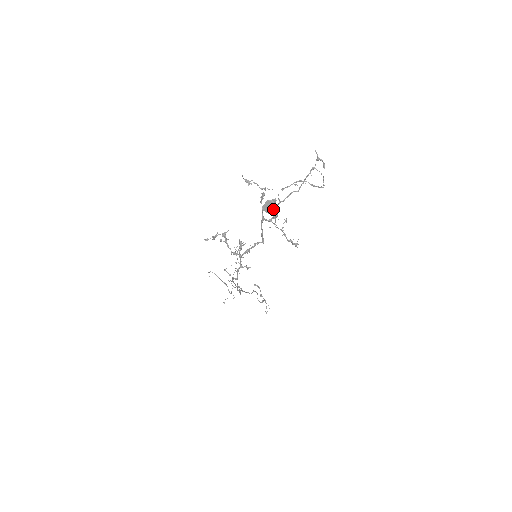
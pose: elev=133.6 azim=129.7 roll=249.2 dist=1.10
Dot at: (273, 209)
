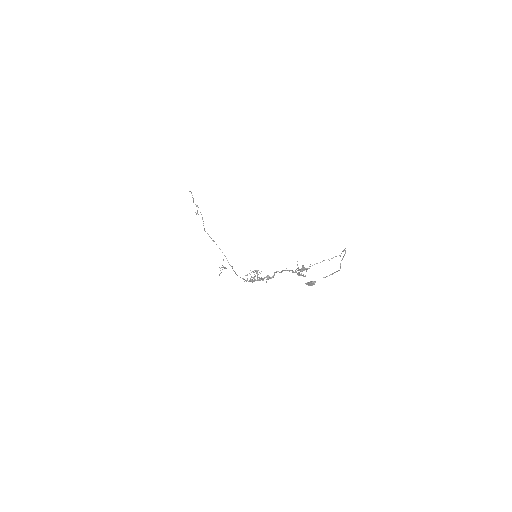
Dot at: (312, 285)
